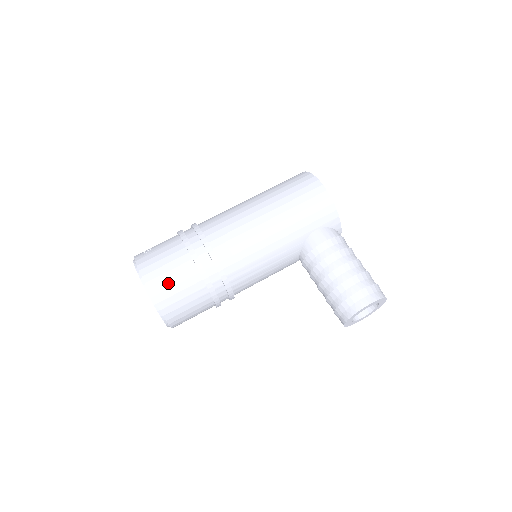
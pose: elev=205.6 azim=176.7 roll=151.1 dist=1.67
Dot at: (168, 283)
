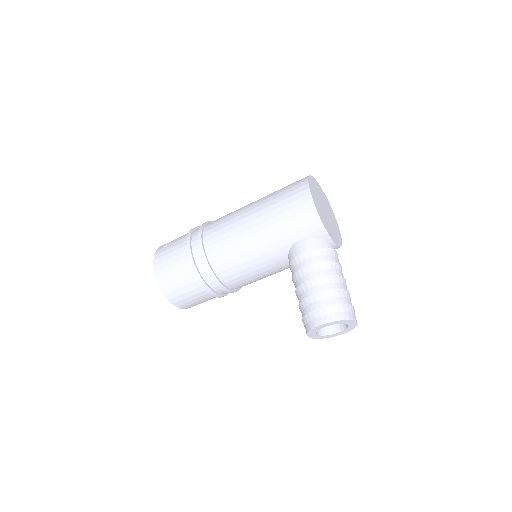
Dot at: (169, 274)
